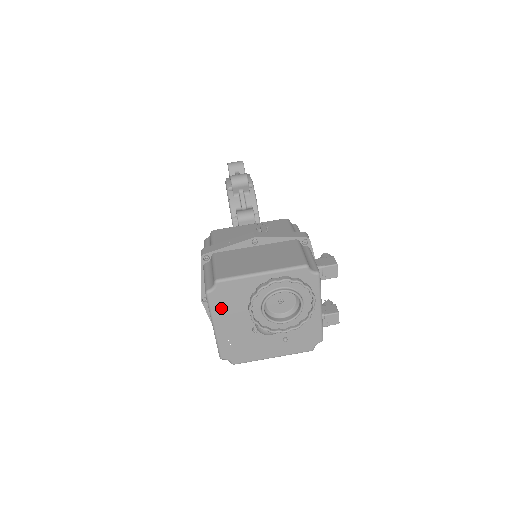
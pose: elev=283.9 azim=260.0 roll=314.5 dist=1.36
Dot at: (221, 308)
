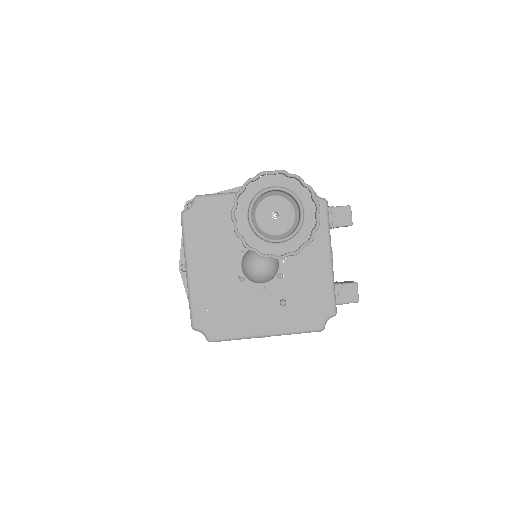
Dot at: (199, 239)
